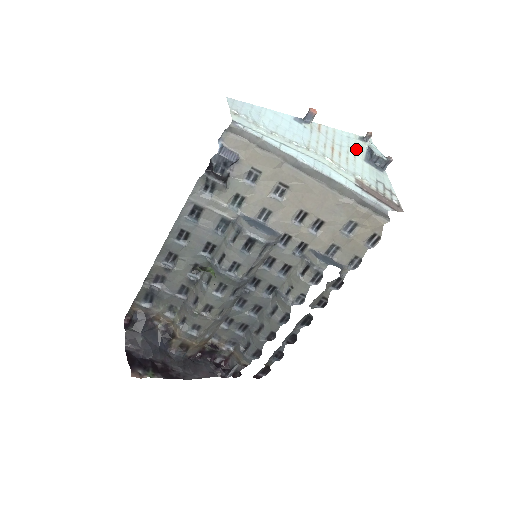
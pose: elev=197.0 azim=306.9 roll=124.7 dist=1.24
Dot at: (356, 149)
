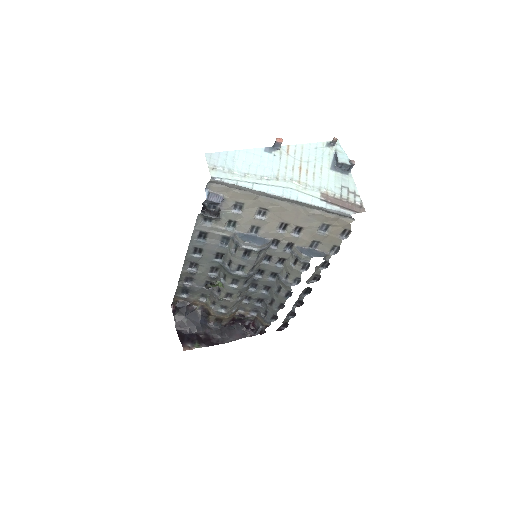
Dot at: (323, 159)
